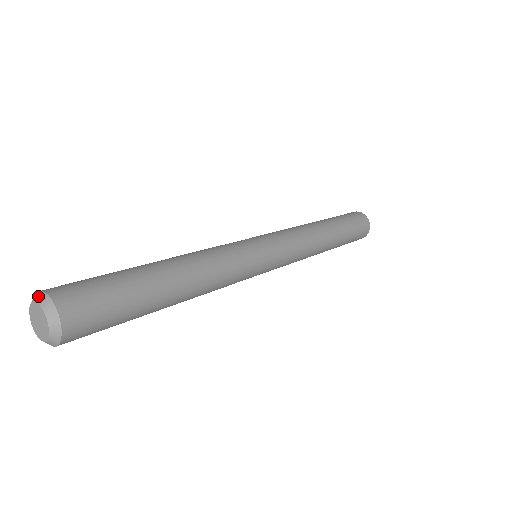
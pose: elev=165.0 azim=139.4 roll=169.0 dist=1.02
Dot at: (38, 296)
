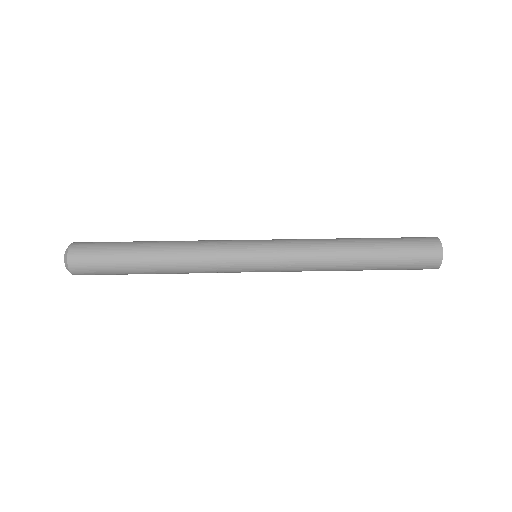
Dot at: (65, 256)
